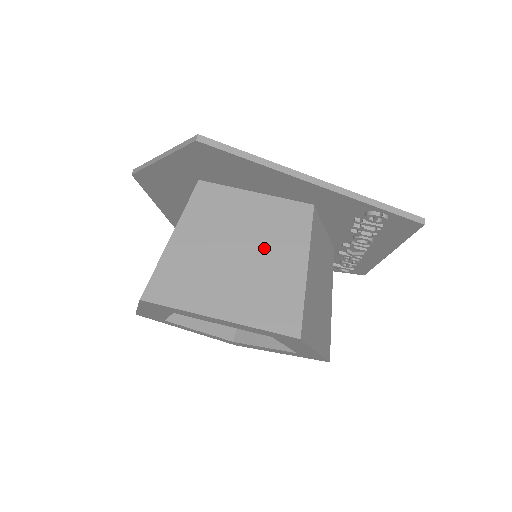
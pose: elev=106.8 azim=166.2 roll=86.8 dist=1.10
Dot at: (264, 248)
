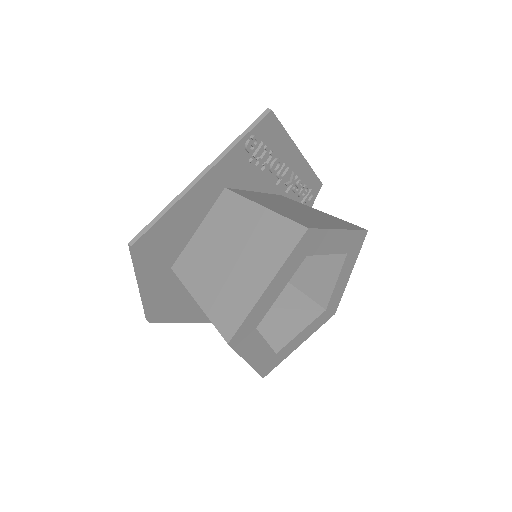
Dot at: (236, 235)
